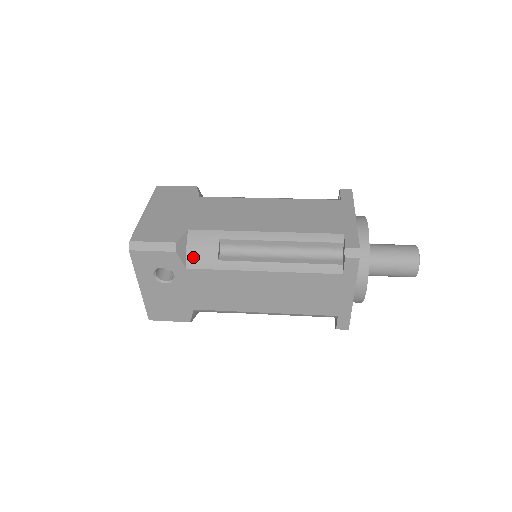
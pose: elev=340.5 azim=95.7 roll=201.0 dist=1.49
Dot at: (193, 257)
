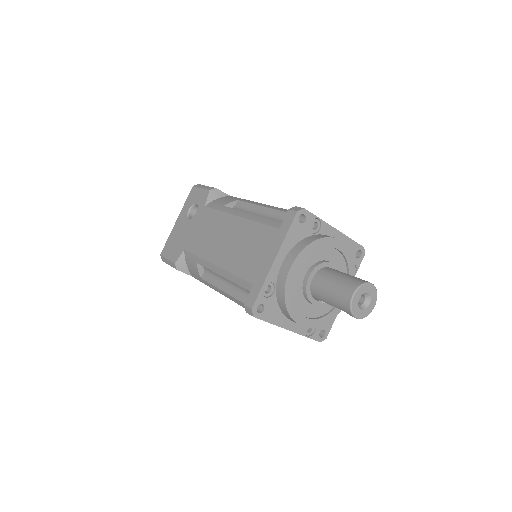
Dot at: (215, 202)
